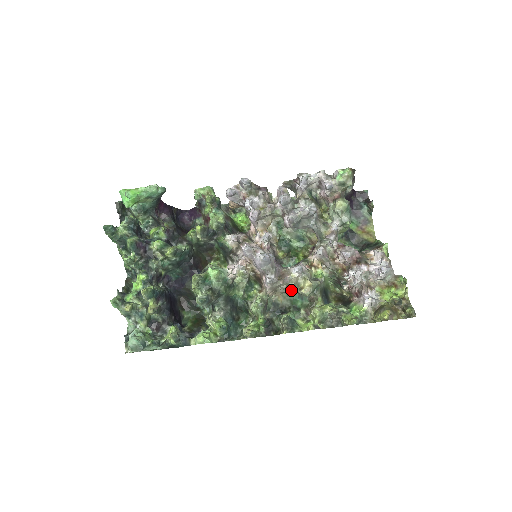
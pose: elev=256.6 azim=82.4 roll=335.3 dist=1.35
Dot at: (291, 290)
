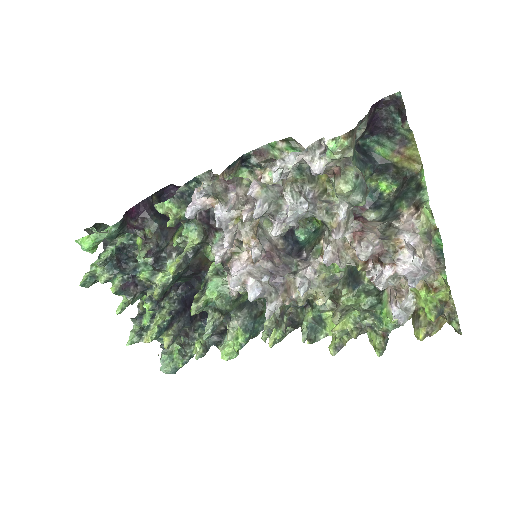
Dot at: occluded
